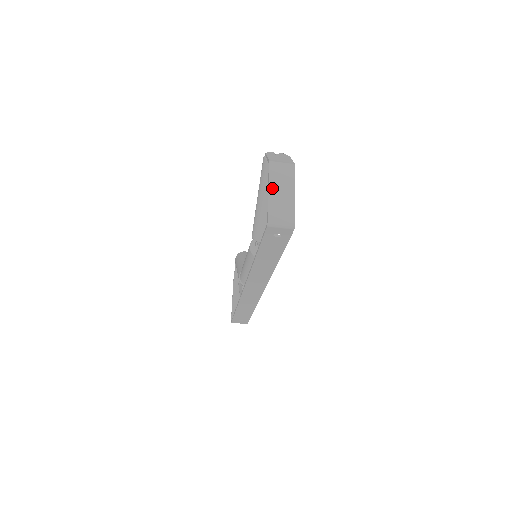
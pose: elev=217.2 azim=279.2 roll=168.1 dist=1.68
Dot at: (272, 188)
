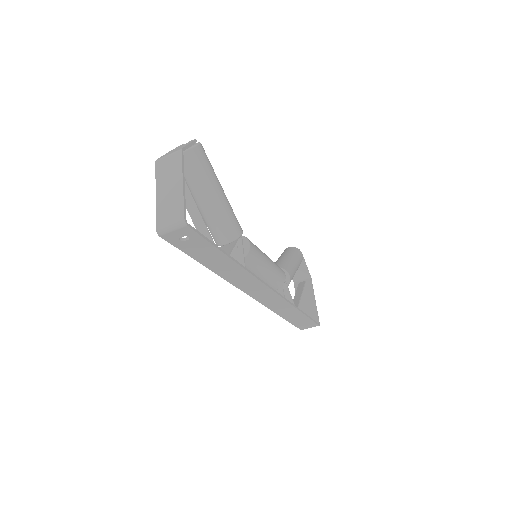
Dot at: (159, 190)
